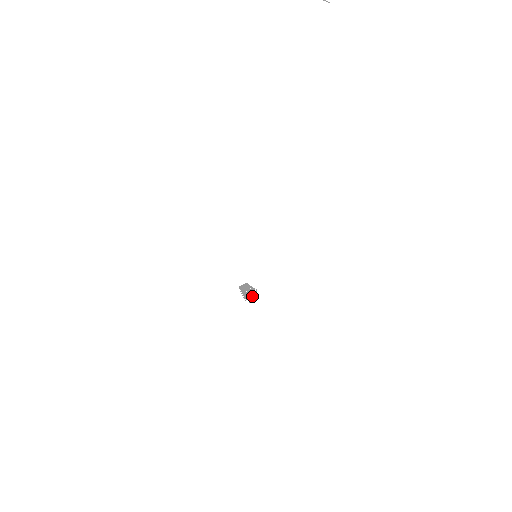
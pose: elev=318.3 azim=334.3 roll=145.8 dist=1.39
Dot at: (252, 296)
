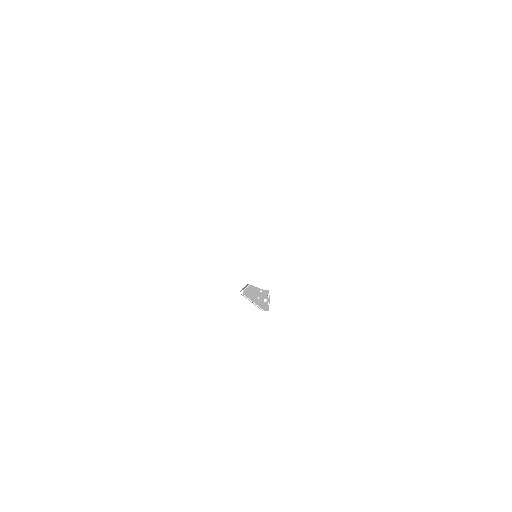
Dot at: (269, 302)
